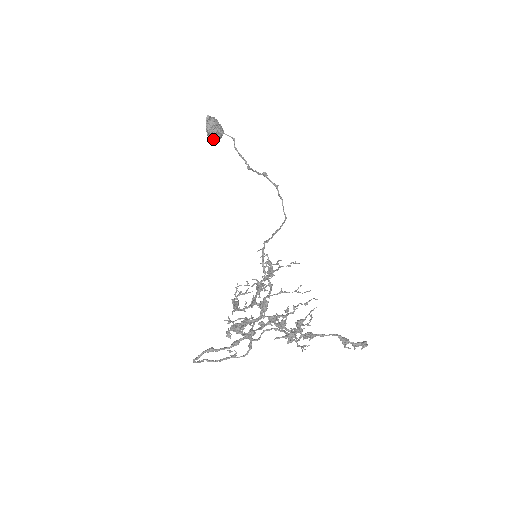
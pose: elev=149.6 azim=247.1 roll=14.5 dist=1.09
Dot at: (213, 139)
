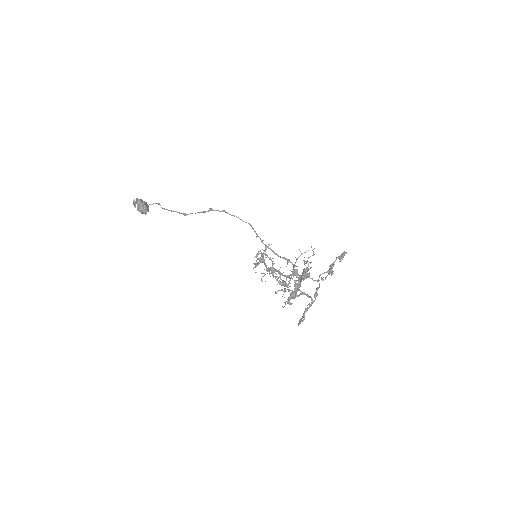
Dot at: occluded
